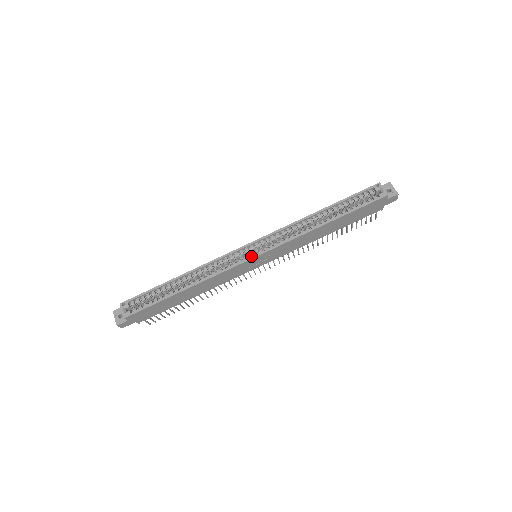
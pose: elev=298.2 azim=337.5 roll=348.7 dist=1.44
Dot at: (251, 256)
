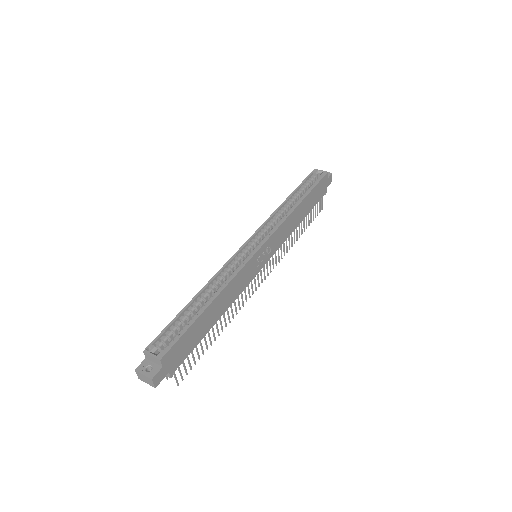
Dot at: (256, 249)
